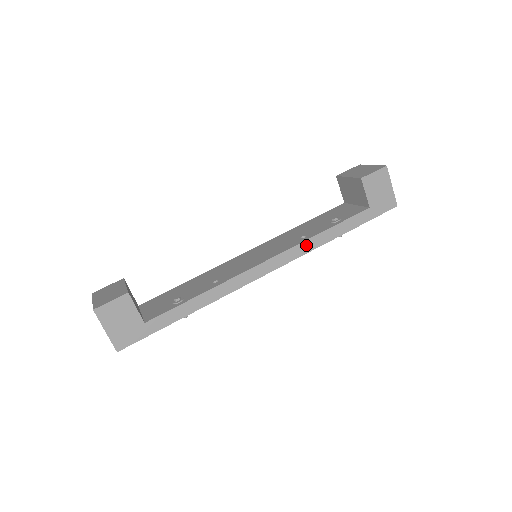
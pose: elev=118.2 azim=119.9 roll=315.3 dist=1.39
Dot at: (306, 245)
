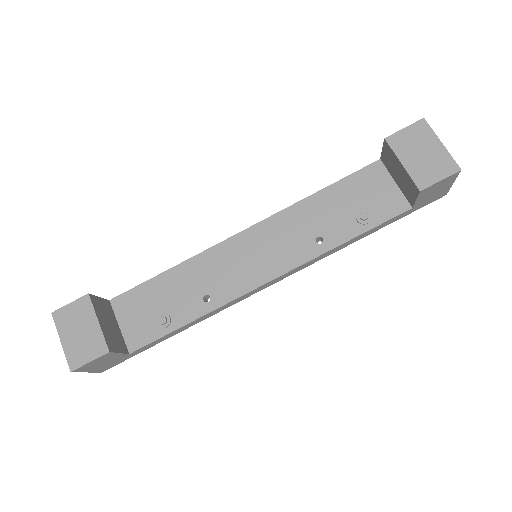
Dot at: (321, 256)
